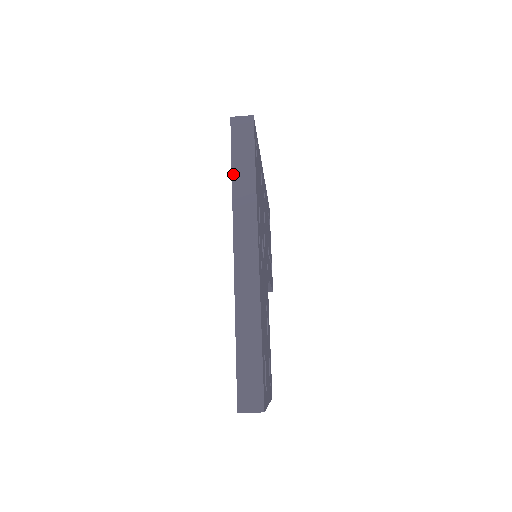
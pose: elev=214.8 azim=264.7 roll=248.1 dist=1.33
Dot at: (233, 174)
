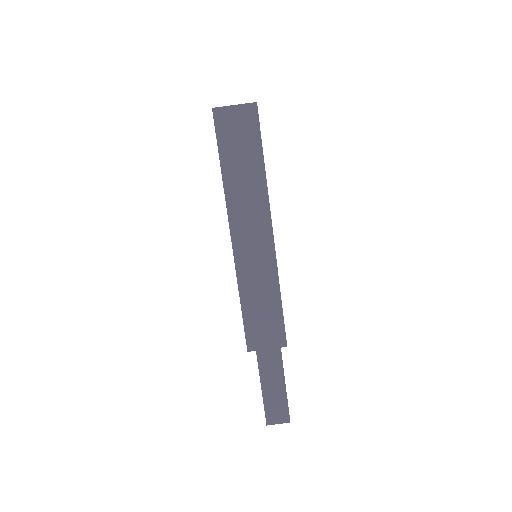
Dot at: occluded
